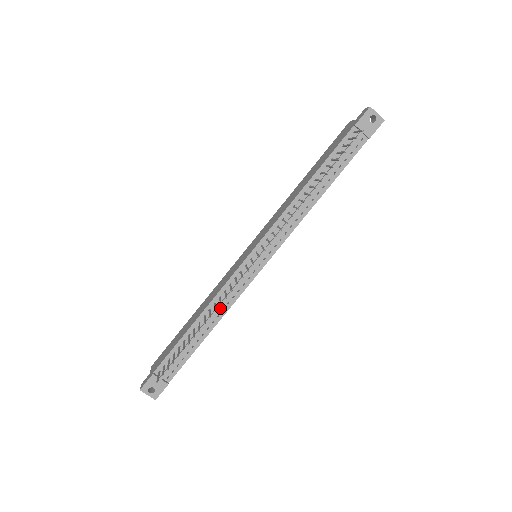
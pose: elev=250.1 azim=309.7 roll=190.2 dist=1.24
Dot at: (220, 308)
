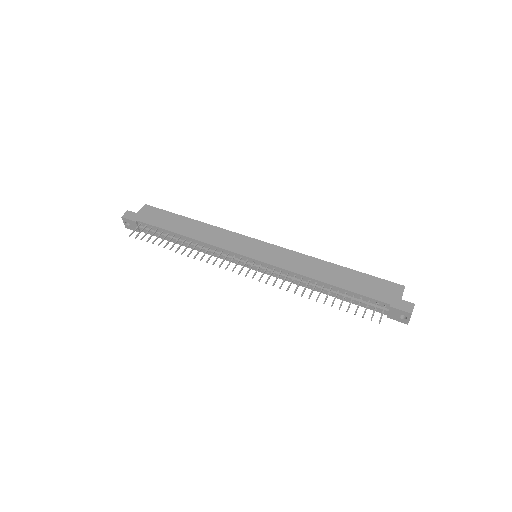
Dot at: (204, 249)
